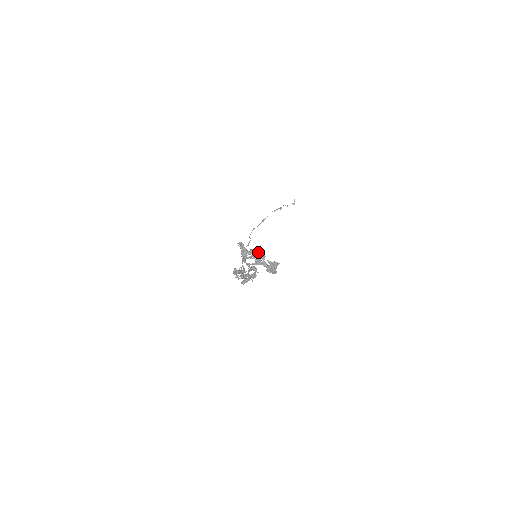
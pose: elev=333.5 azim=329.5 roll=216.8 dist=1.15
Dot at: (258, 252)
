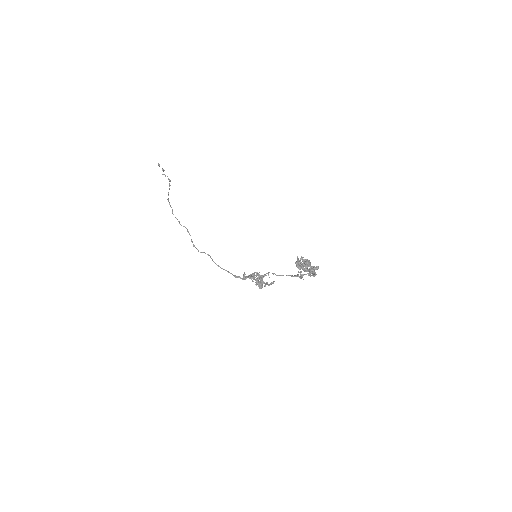
Dot at: occluded
